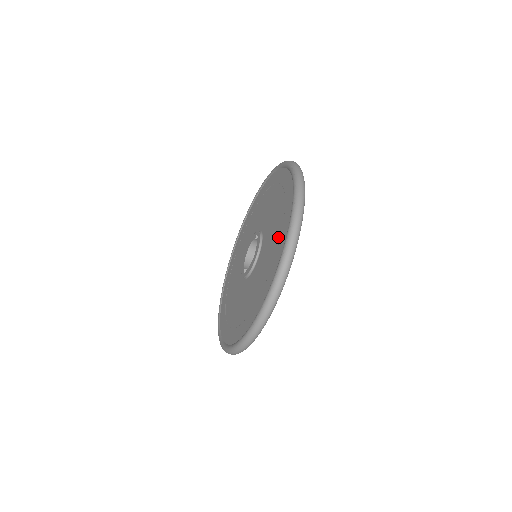
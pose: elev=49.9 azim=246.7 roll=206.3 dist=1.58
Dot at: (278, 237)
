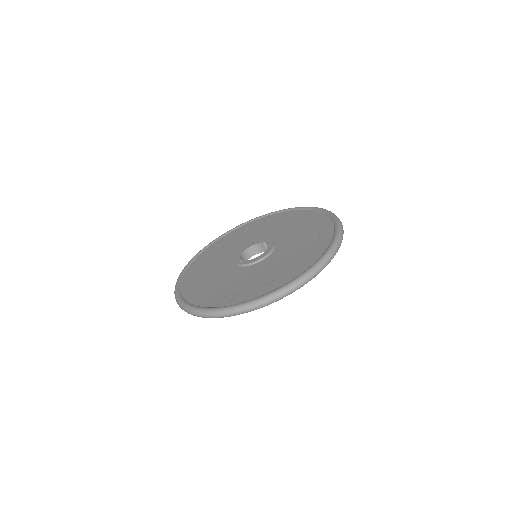
Dot at: (312, 245)
